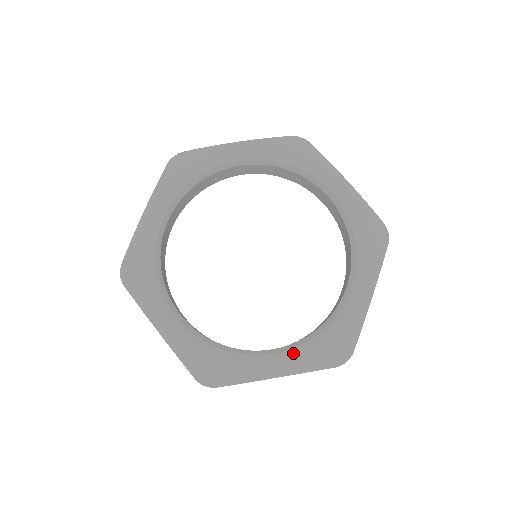
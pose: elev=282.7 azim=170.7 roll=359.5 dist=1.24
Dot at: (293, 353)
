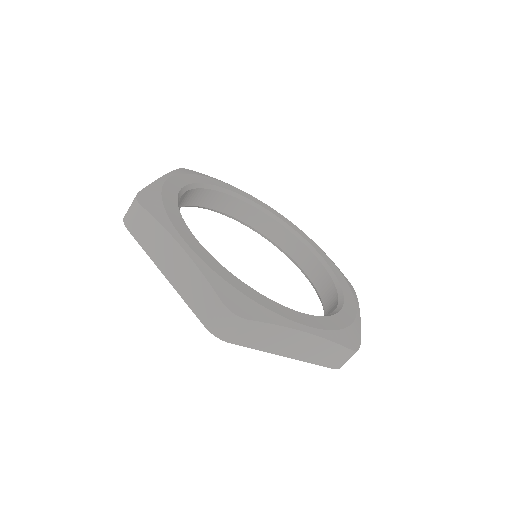
Dot at: (316, 319)
